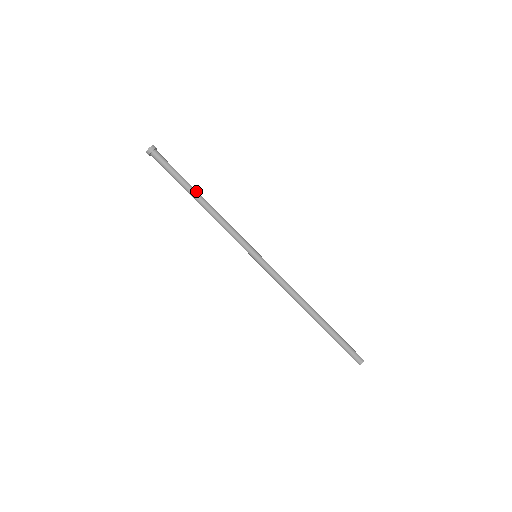
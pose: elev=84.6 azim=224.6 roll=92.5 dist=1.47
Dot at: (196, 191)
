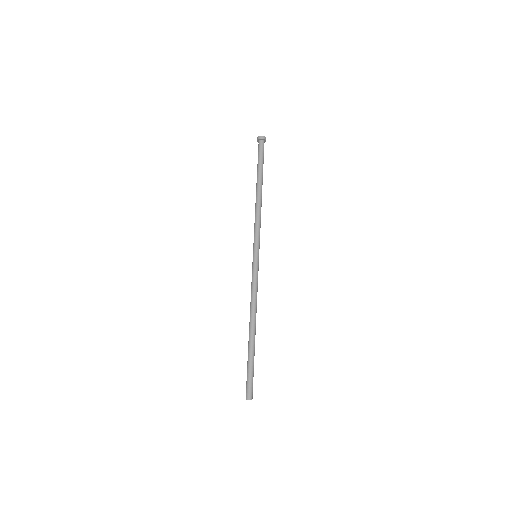
Dot at: (261, 183)
